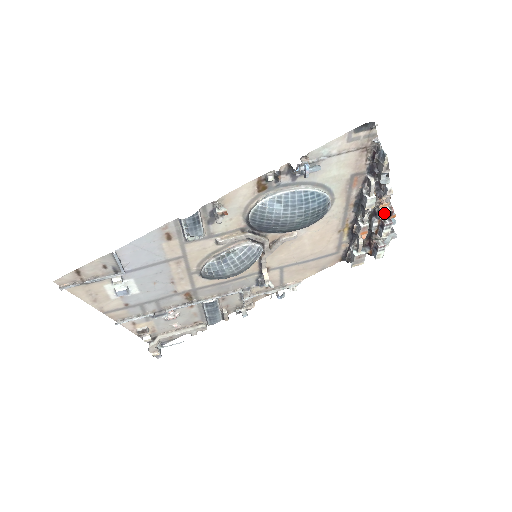
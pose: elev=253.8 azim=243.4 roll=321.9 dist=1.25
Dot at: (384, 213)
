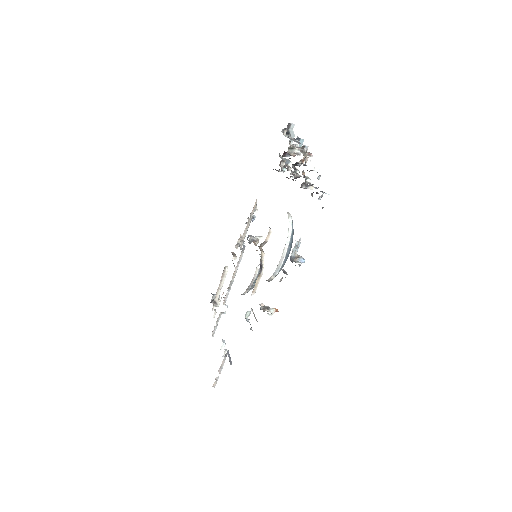
Dot at: (308, 163)
